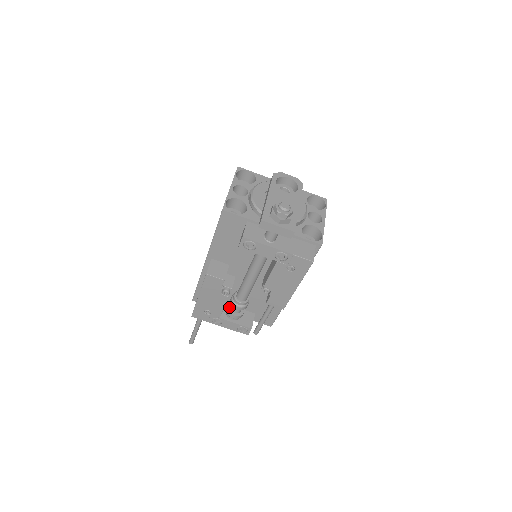
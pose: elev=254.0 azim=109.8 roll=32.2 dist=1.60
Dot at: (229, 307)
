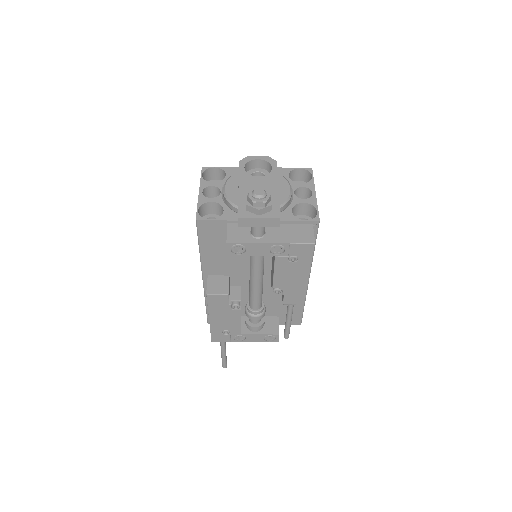
Dot at: (247, 319)
